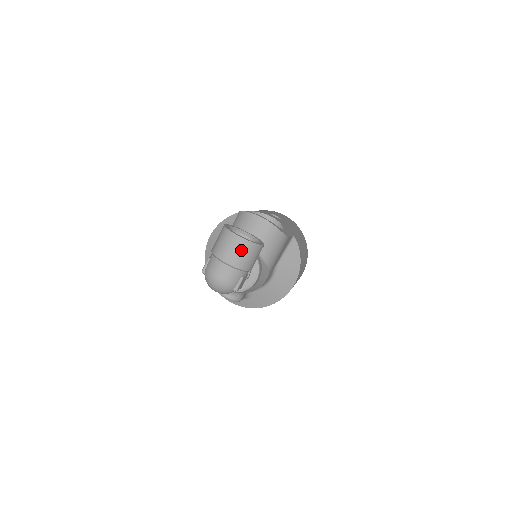
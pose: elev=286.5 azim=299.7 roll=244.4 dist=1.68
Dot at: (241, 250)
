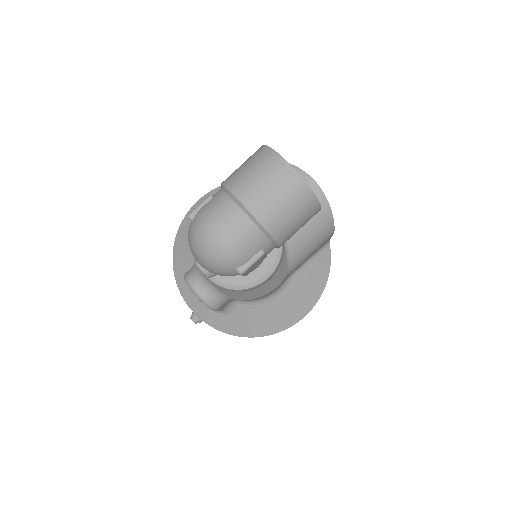
Dot at: (285, 194)
